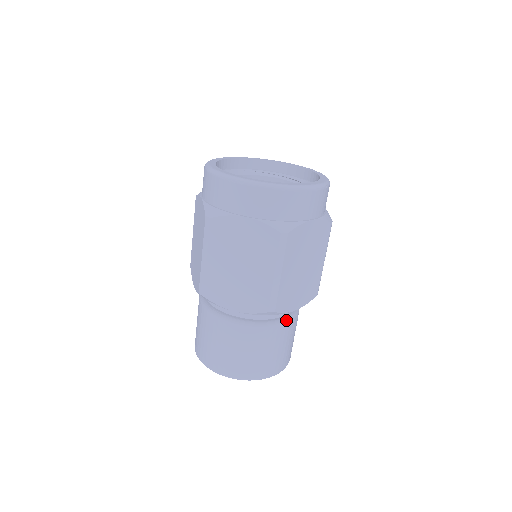
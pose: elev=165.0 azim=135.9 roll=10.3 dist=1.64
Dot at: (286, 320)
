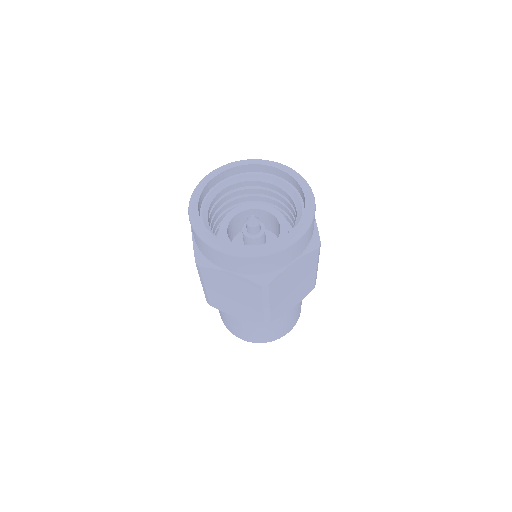
Dot at: occluded
